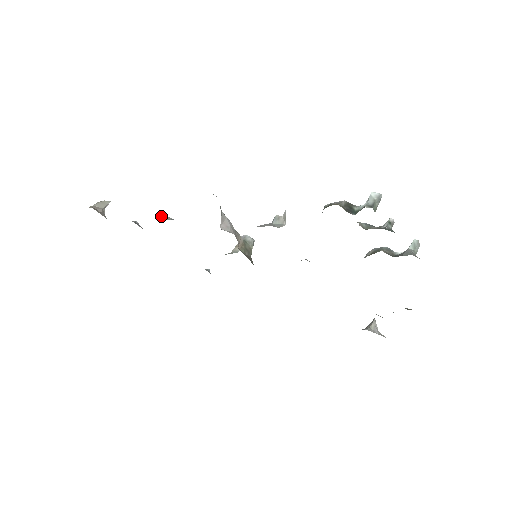
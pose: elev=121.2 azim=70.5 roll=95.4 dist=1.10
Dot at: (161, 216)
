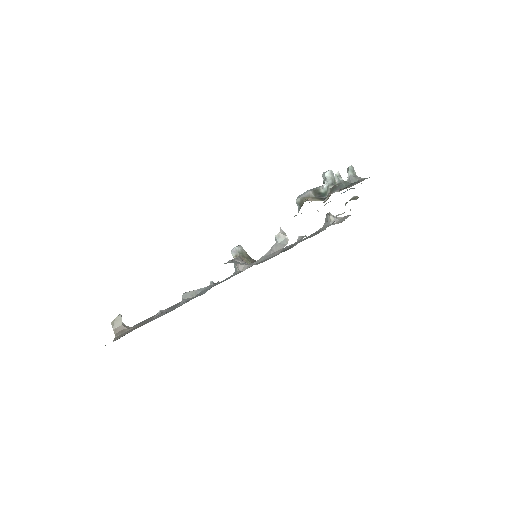
Dot at: (186, 297)
